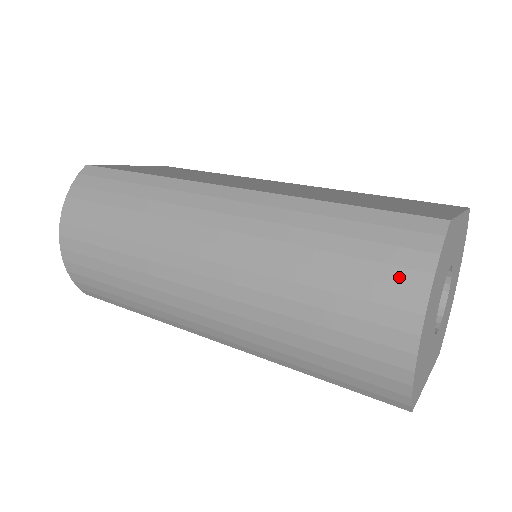
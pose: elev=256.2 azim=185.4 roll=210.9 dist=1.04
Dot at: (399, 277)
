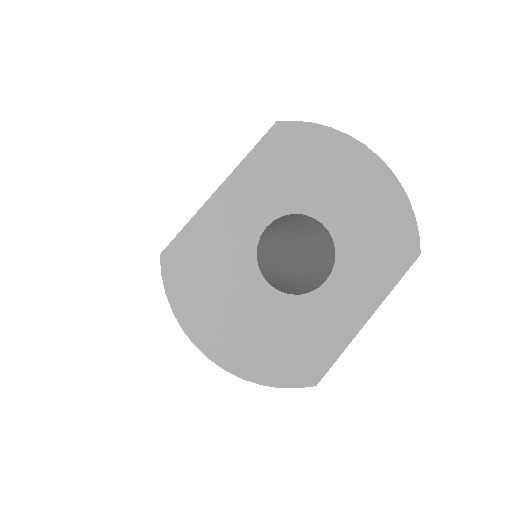
Dot at: occluded
